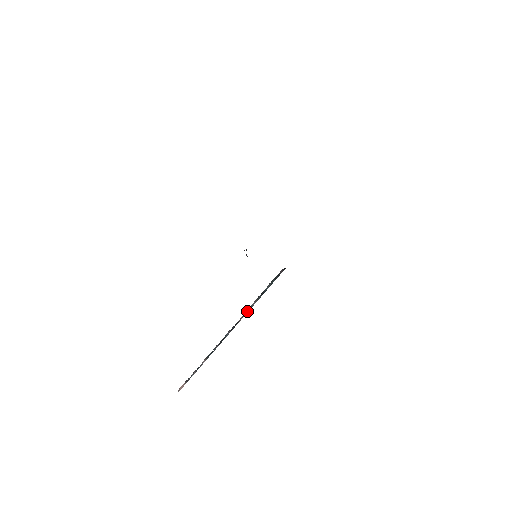
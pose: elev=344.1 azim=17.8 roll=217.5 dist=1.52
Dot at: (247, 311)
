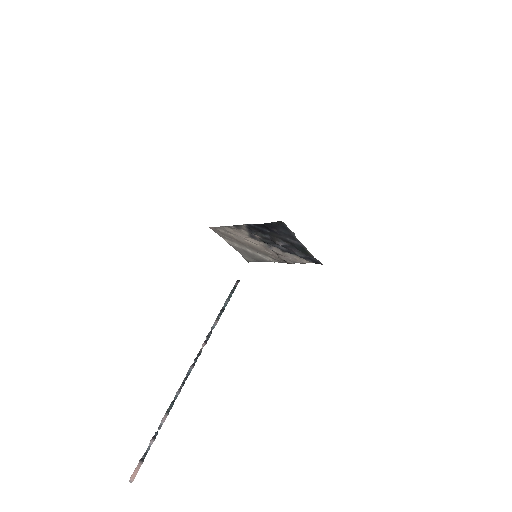
Dot at: (209, 335)
